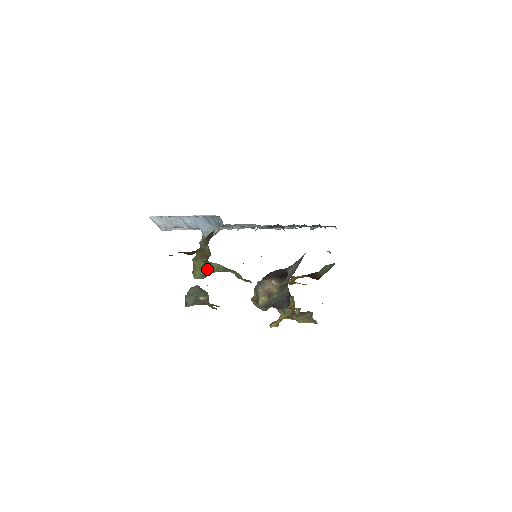
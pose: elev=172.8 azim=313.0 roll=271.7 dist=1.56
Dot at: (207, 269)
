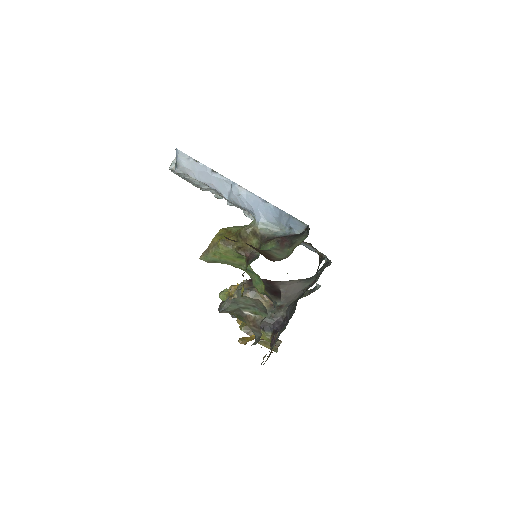
Dot at: (229, 259)
